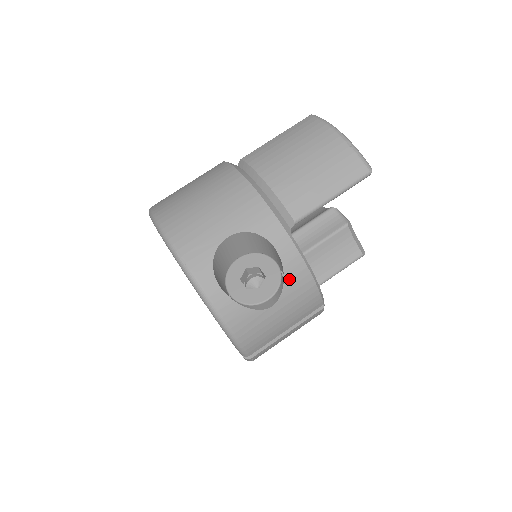
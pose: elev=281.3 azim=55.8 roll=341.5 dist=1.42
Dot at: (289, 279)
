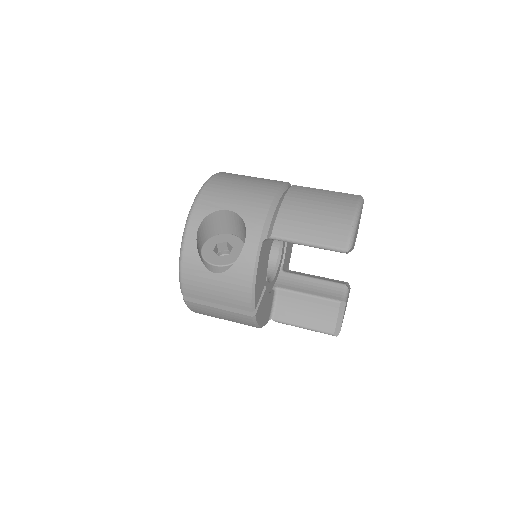
Dot at: (237, 266)
